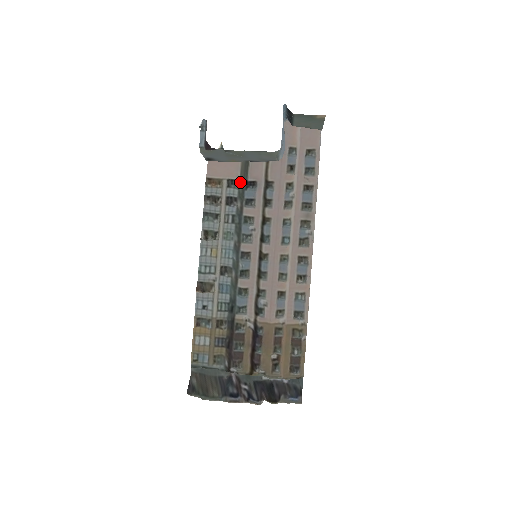
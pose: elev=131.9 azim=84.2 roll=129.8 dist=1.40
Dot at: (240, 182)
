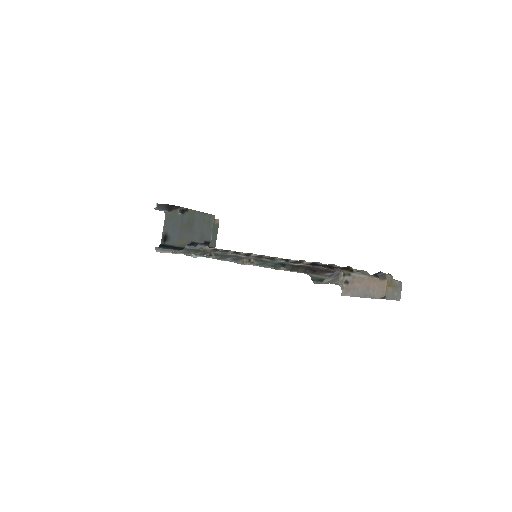
Dot at: (195, 254)
